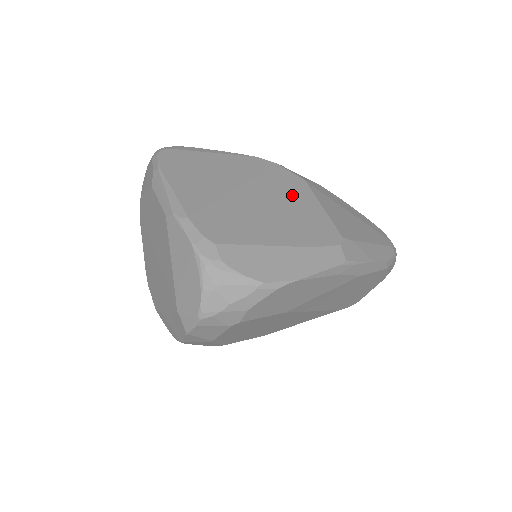
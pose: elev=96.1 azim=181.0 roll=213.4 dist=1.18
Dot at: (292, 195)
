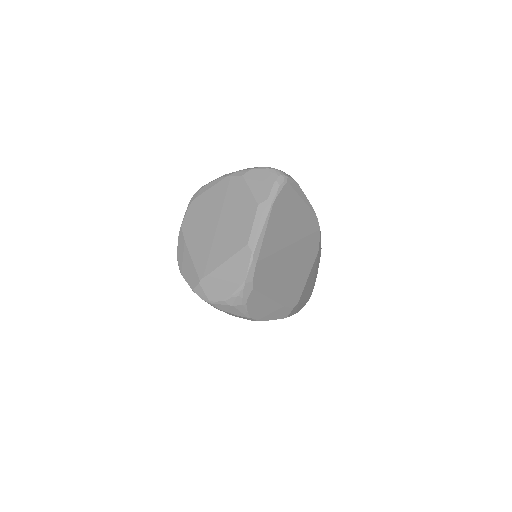
Dot at: (305, 261)
